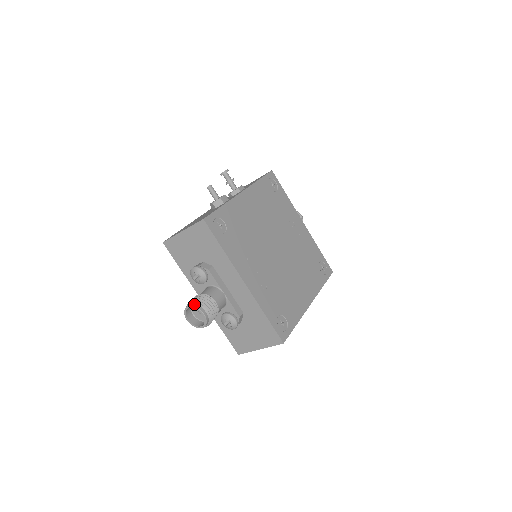
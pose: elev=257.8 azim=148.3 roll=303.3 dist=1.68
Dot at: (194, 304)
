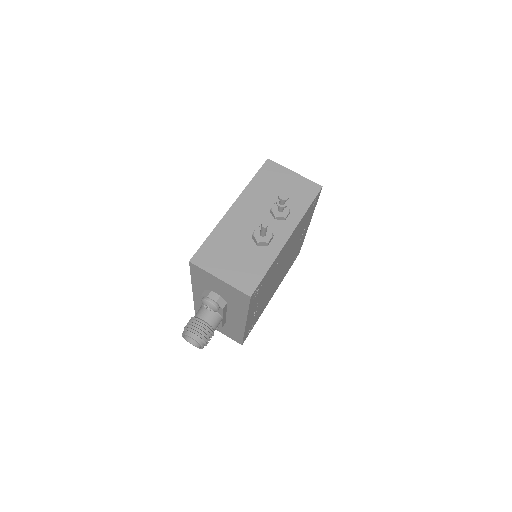
Dot at: (198, 339)
